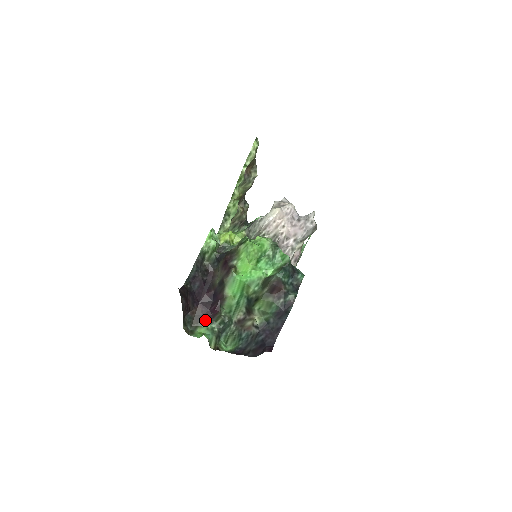
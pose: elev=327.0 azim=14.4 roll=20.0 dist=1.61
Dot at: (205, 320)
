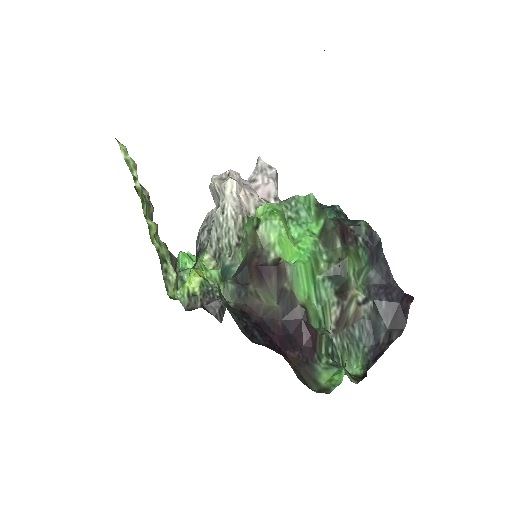
Dot at: (312, 364)
